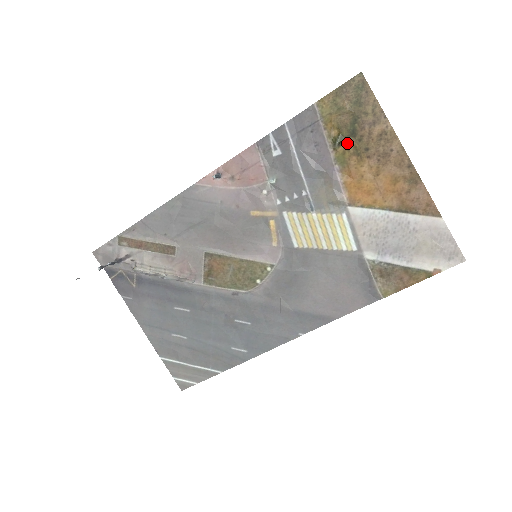
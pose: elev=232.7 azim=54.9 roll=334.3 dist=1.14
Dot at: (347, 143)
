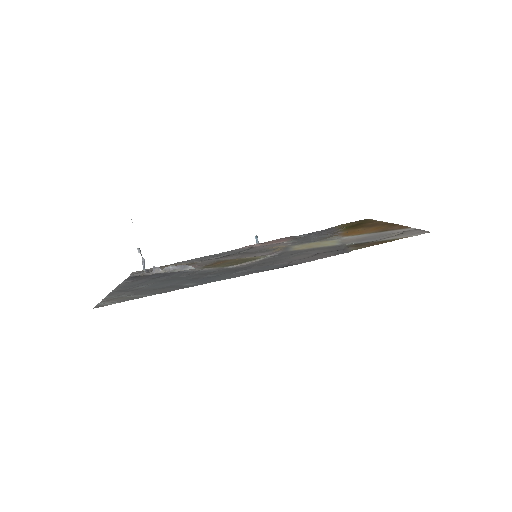
Dot at: (351, 227)
